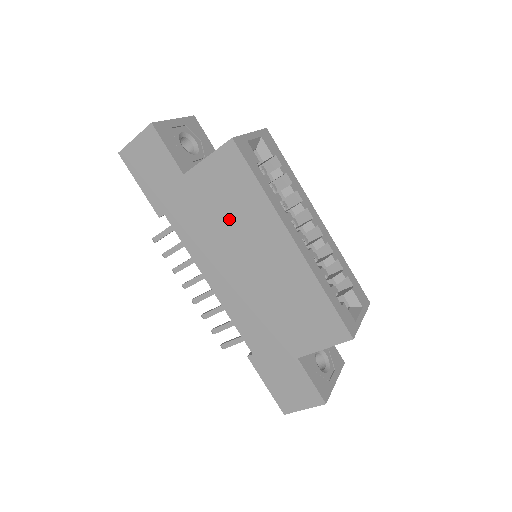
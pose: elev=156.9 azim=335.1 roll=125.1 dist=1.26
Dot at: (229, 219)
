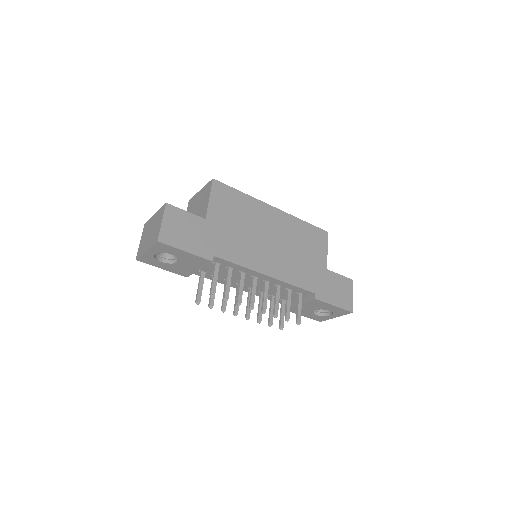
Dot at: (245, 223)
